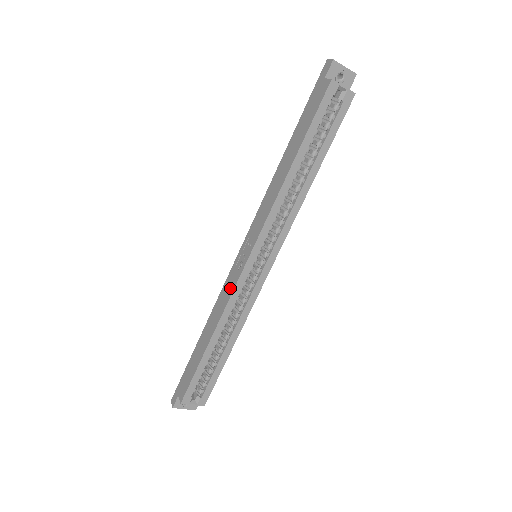
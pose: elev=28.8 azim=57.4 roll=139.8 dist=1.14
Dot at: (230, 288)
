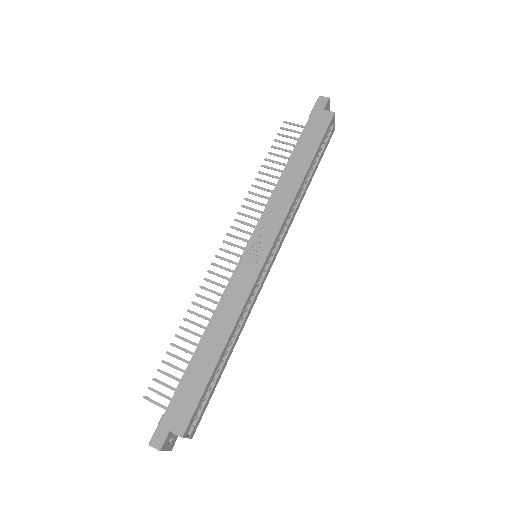
Dot at: (244, 287)
